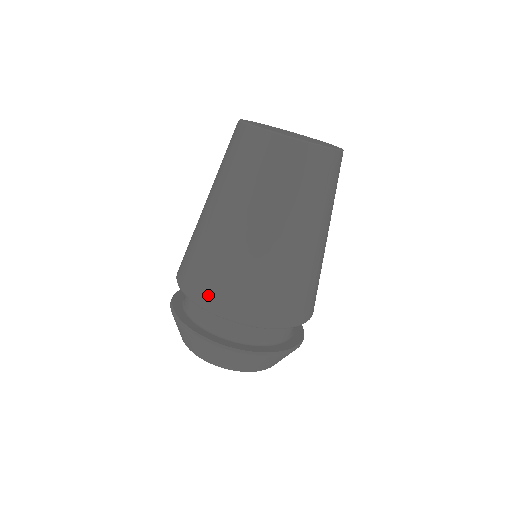
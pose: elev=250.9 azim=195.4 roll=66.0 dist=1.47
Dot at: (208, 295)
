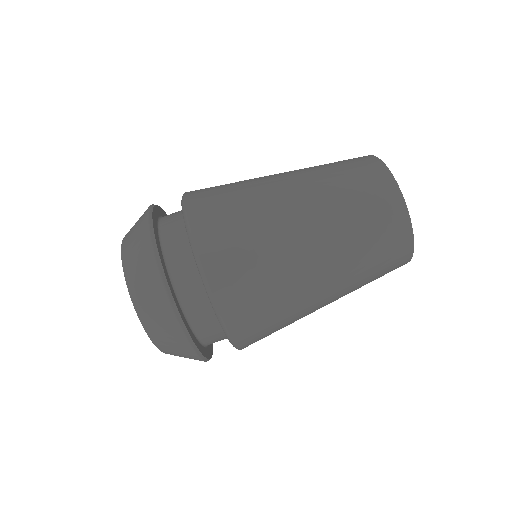
Dot at: (201, 205)
